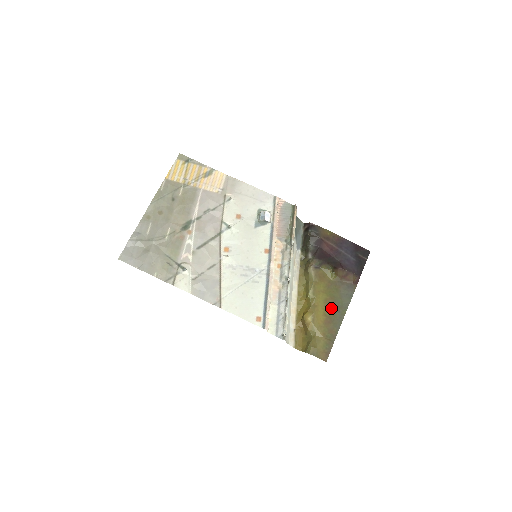
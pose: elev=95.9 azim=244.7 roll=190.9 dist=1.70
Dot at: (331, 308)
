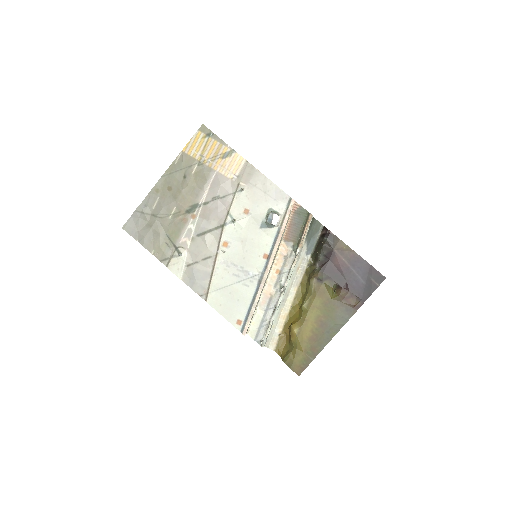
Dot at: (321, 326)
